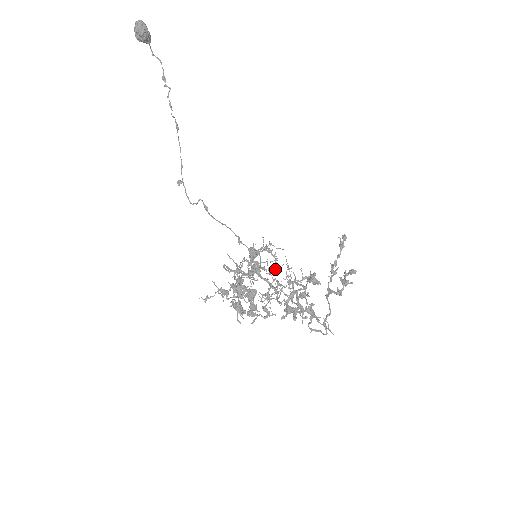
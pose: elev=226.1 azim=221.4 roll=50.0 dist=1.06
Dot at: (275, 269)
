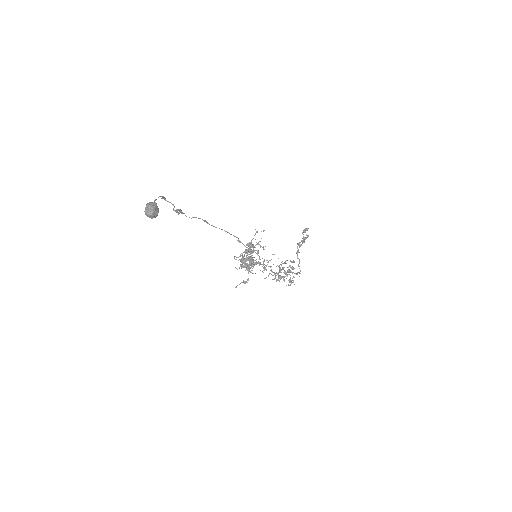
Dot at: occluded
